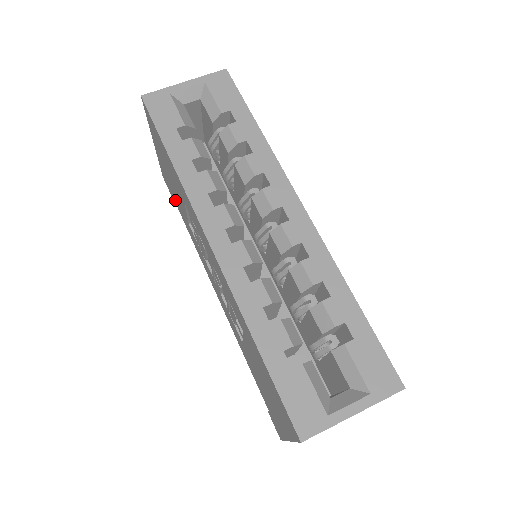
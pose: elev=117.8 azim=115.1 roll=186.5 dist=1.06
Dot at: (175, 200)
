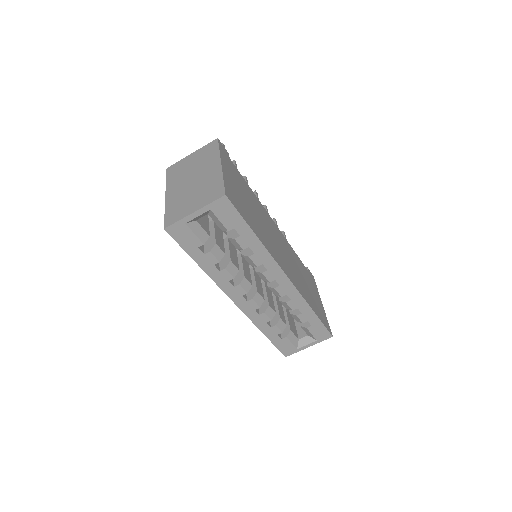
Dot at: occluded
